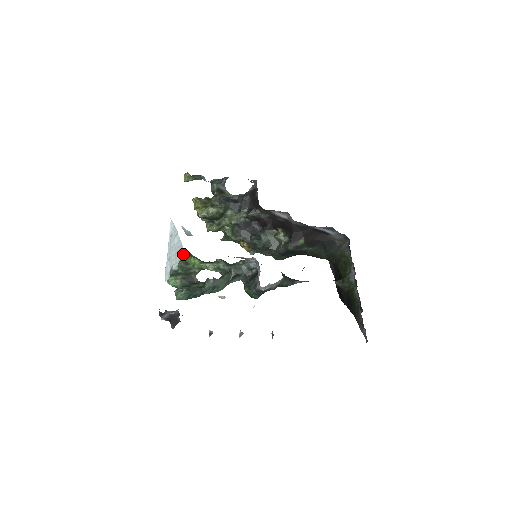
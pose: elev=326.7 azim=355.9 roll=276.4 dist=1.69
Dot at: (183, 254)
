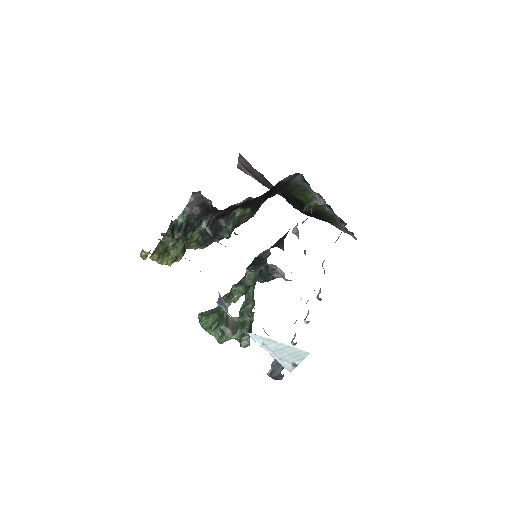
Dot at: (217, 318)
